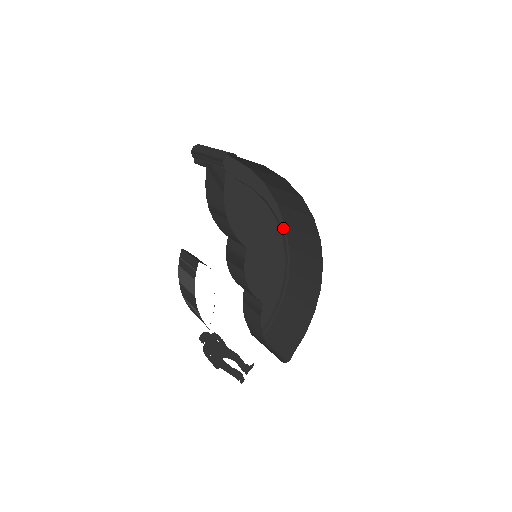
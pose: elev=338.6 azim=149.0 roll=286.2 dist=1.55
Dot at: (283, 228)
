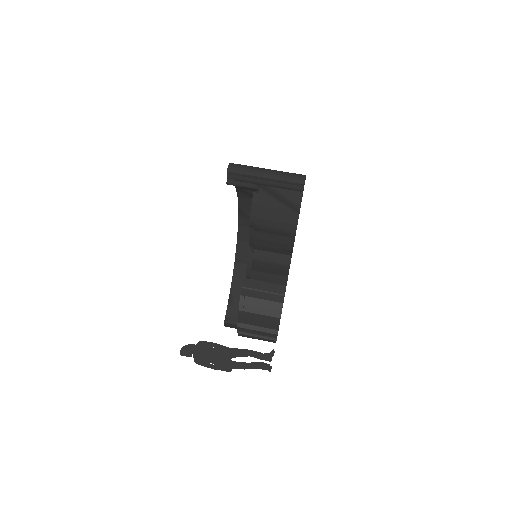
Dot at: occluded
